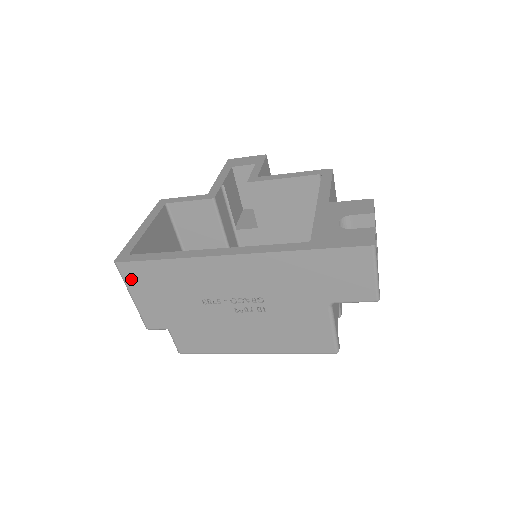
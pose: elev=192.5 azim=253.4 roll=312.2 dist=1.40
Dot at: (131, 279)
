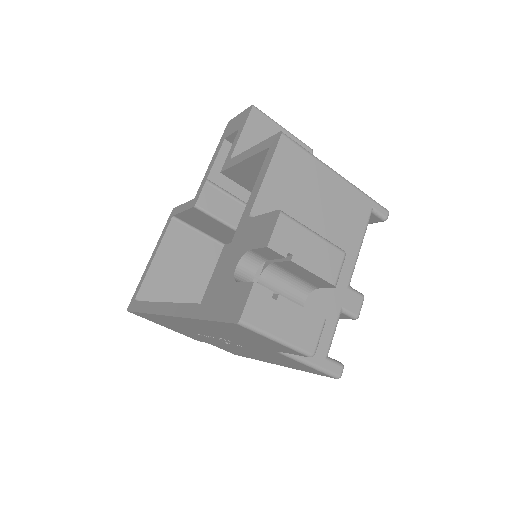
Dot at: (147, 319)
